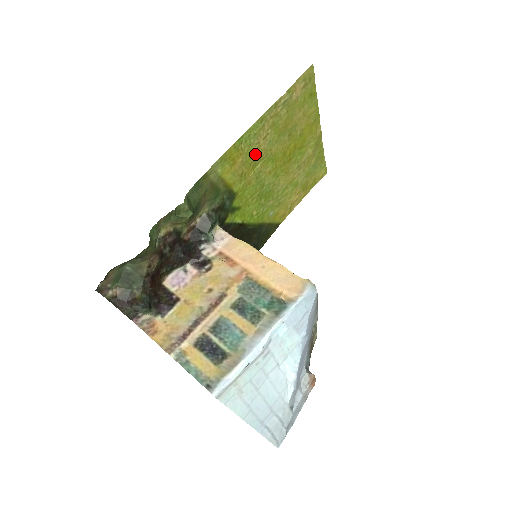
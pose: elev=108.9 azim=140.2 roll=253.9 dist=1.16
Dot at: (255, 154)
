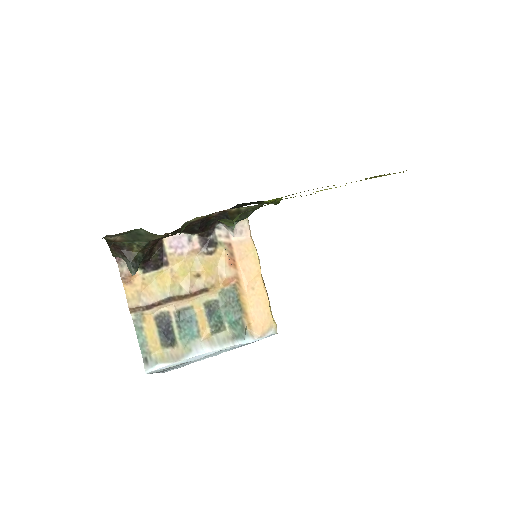
Dot at: occluded
